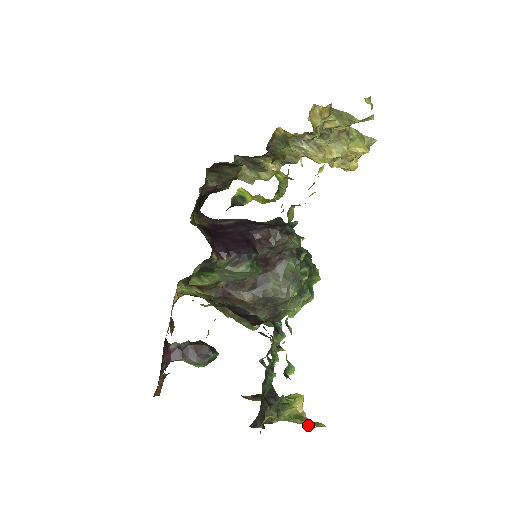
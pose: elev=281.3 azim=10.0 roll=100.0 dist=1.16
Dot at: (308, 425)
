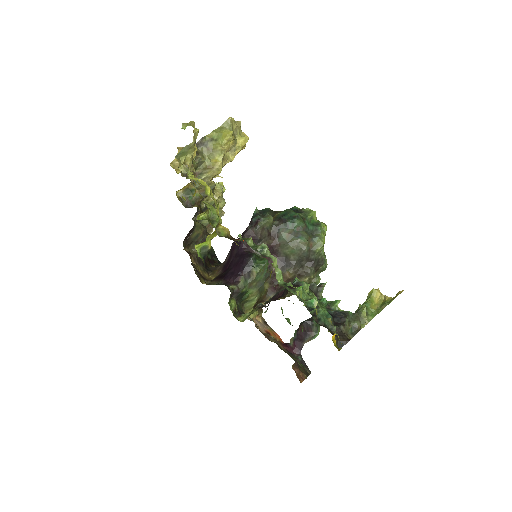
Dot at: (389, 303)
